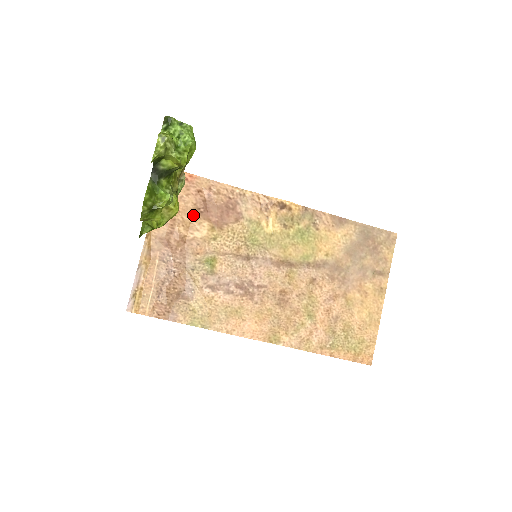
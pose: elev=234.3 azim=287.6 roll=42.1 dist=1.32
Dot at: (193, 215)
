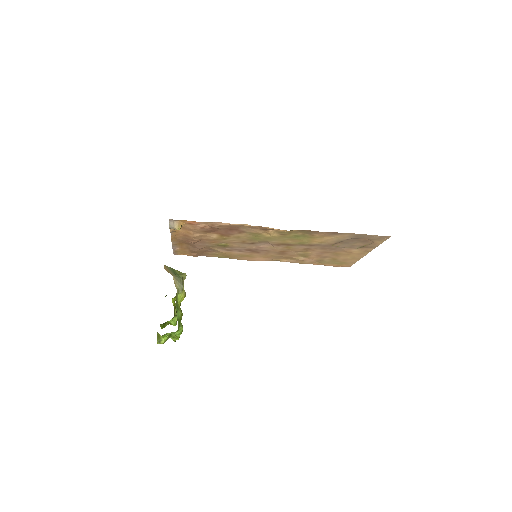
Dot at: (203, 233)
